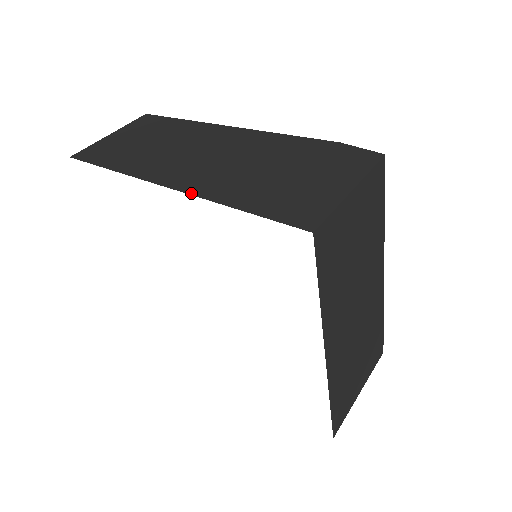
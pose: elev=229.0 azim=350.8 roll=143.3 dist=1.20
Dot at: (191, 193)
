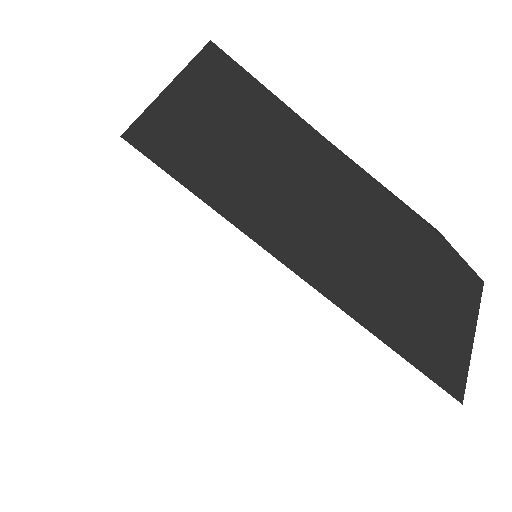
Dot at: (347, 311)
